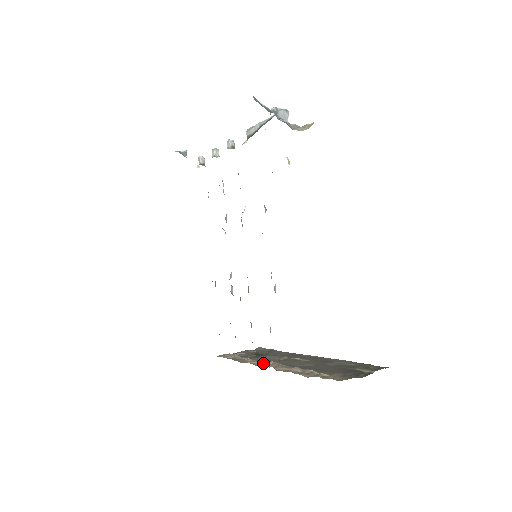
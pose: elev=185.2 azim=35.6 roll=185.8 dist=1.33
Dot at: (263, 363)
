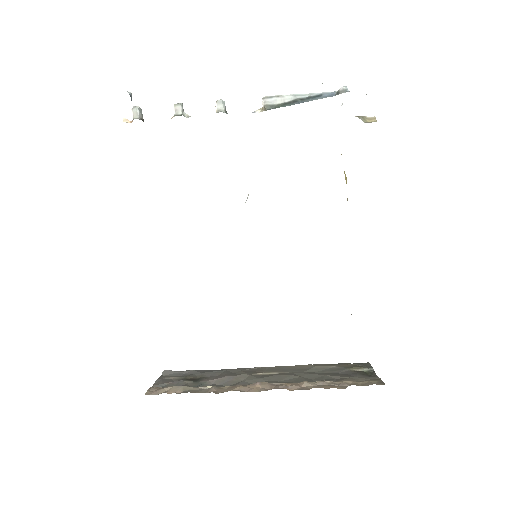
Dot at: (248, 387)
